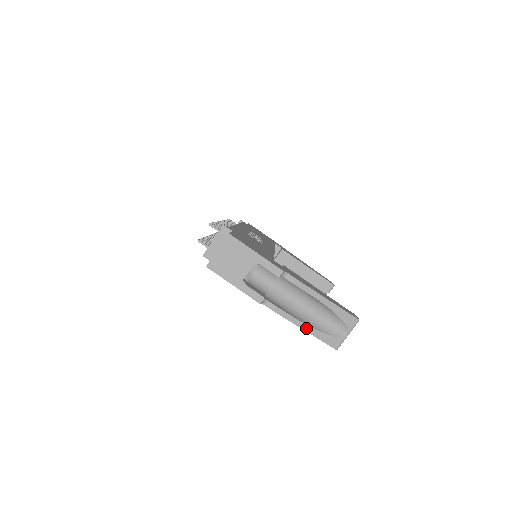
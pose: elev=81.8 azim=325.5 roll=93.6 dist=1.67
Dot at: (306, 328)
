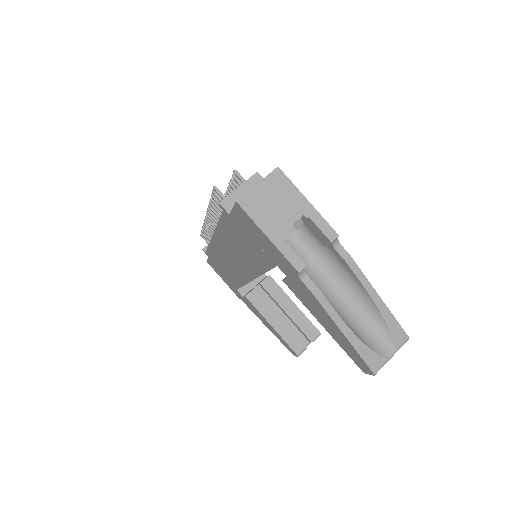
Dot at: (345, 330)
